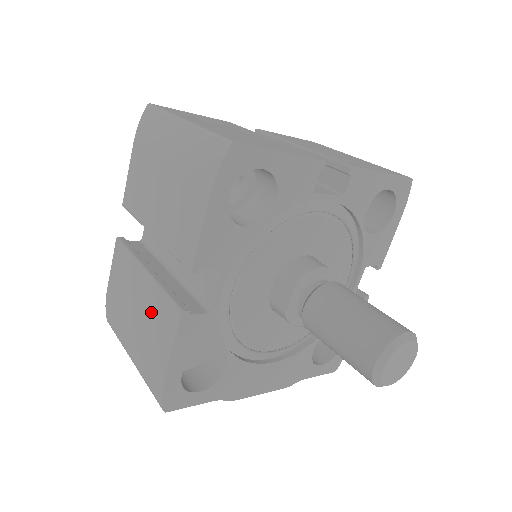
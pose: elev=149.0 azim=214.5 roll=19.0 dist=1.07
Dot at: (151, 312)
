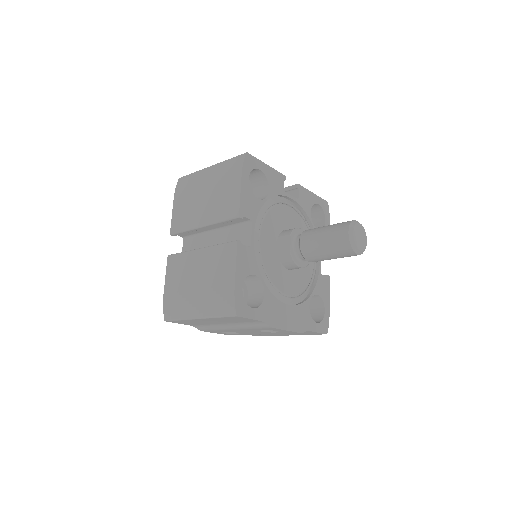
Dot at: (212, 264)
